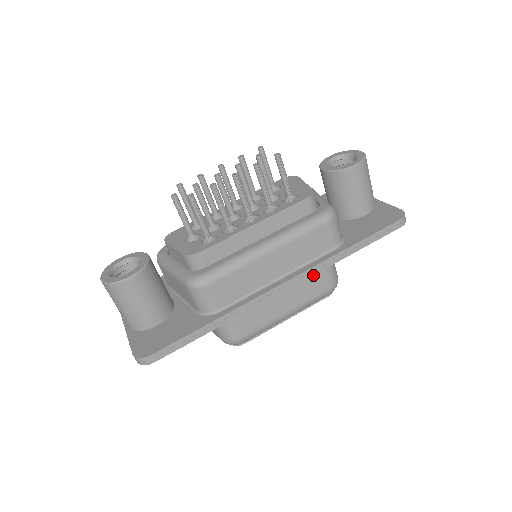
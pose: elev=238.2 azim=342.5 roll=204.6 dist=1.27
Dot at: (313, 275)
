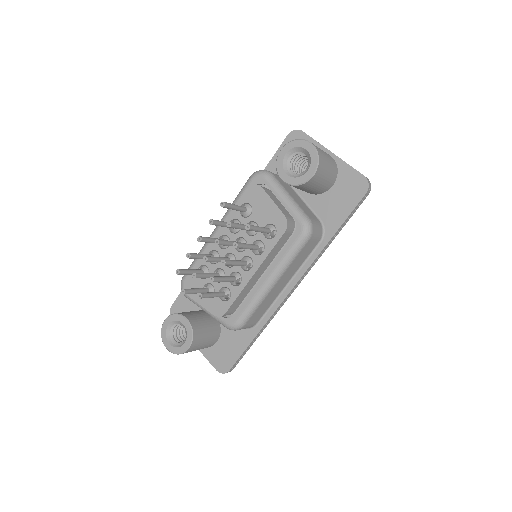
Dot at: occluded
